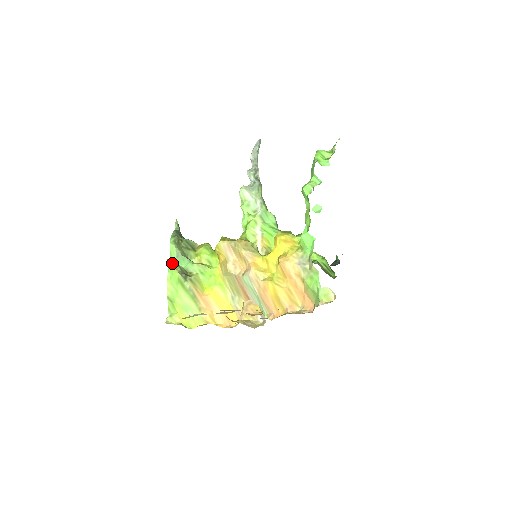
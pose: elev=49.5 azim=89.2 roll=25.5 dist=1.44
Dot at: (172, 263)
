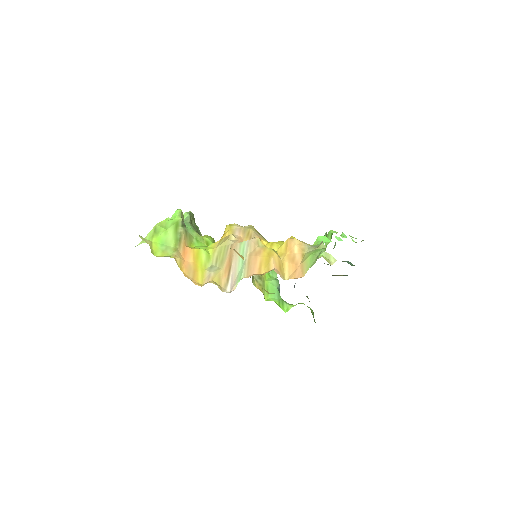
Dot at: (181, 211)
